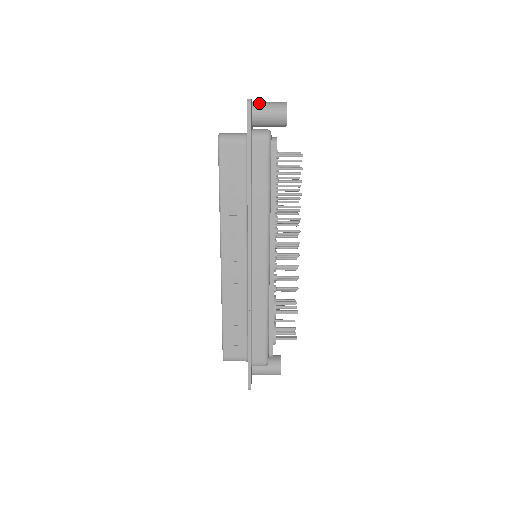
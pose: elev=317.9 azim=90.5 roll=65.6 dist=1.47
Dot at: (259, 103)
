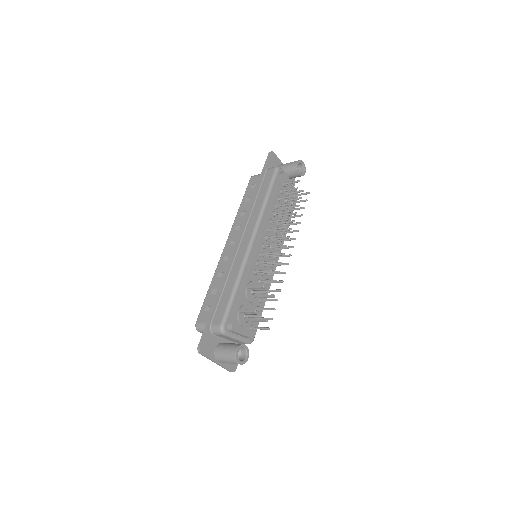
Dot at: occluded
